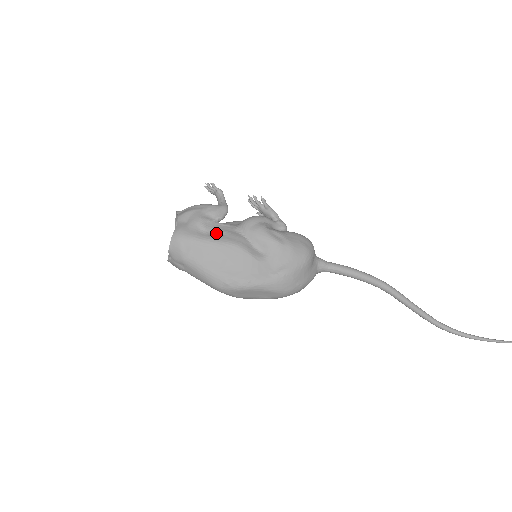
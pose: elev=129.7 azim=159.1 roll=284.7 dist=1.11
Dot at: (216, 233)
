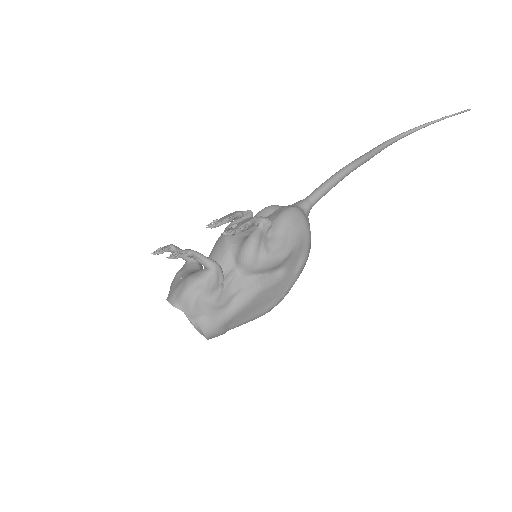
Dot at: (234, 297)
